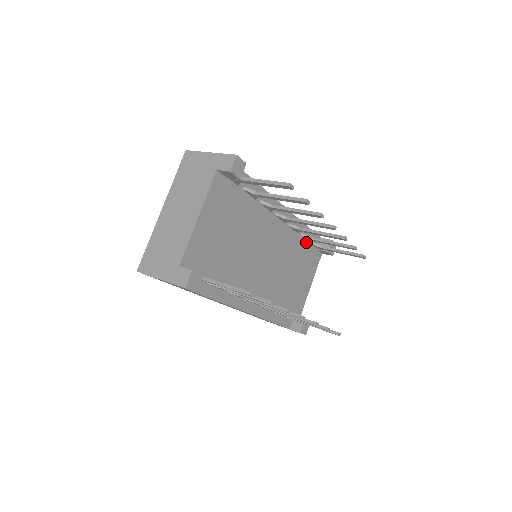
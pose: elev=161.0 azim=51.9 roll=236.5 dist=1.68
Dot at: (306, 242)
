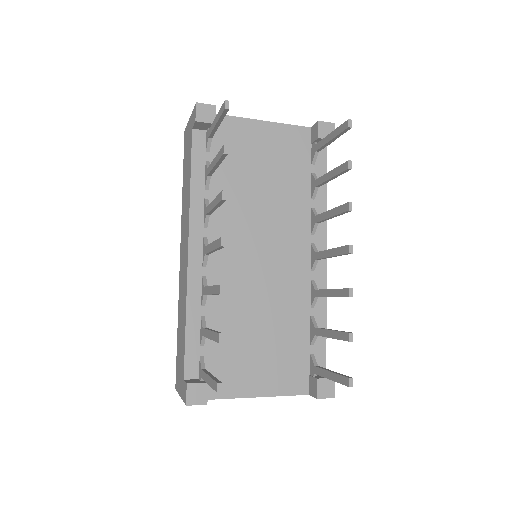
Dot at: (308, 338)
